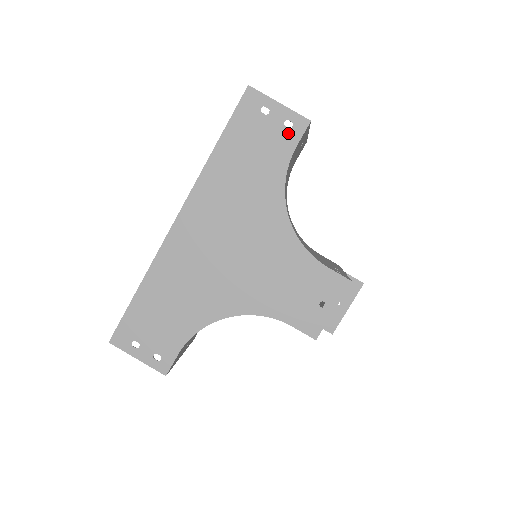
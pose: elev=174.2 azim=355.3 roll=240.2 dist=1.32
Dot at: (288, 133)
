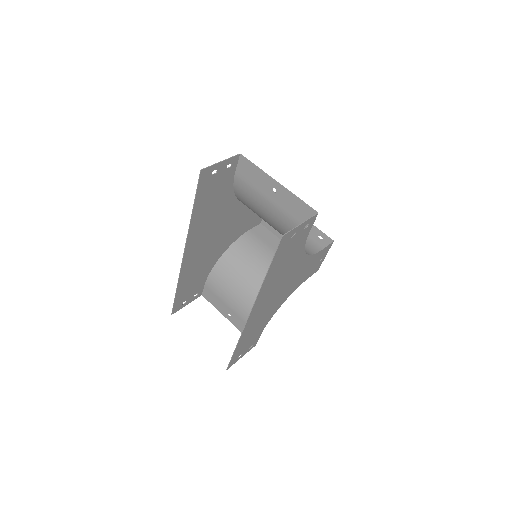
Dot at: (306, 230)
